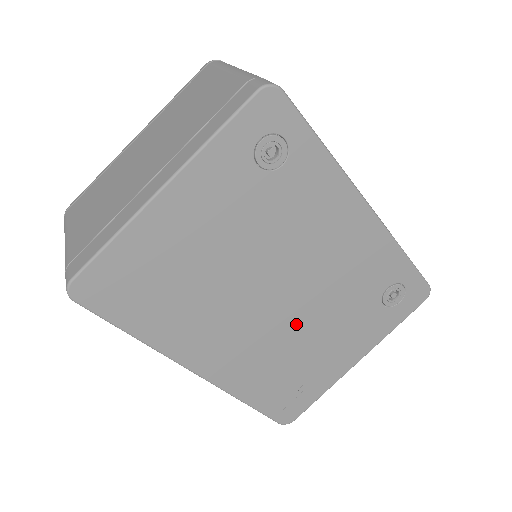
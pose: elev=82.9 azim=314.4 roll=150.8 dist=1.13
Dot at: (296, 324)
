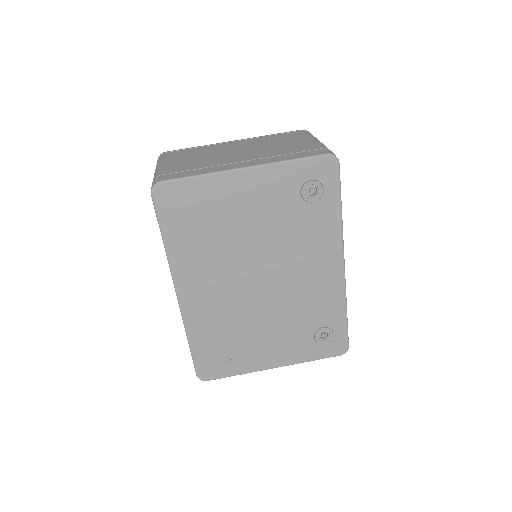
Dot at: (256, 308)
